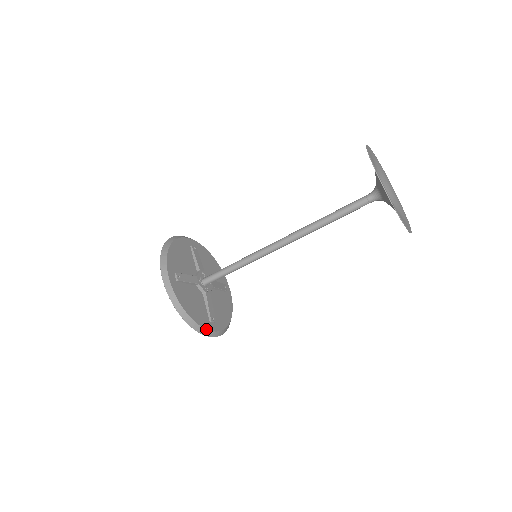
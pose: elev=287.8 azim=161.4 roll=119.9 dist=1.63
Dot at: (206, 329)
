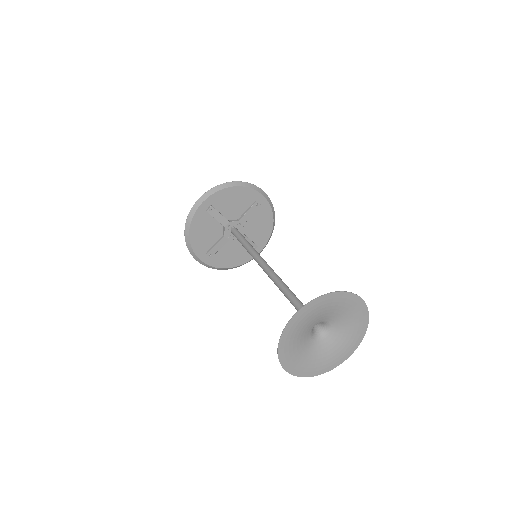
Dot at: (196, 254)
